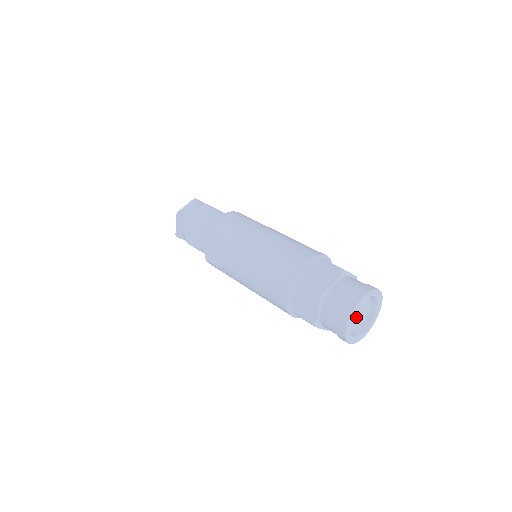
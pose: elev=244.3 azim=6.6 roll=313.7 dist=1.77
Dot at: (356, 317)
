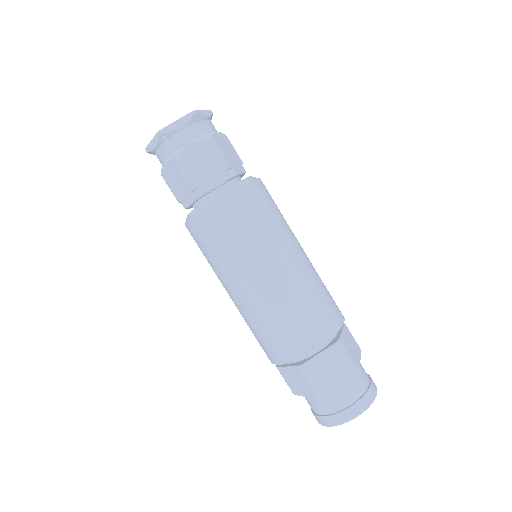
Dot at: occluded
